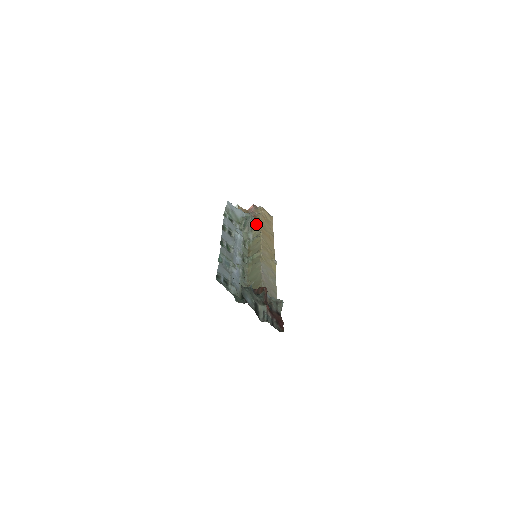
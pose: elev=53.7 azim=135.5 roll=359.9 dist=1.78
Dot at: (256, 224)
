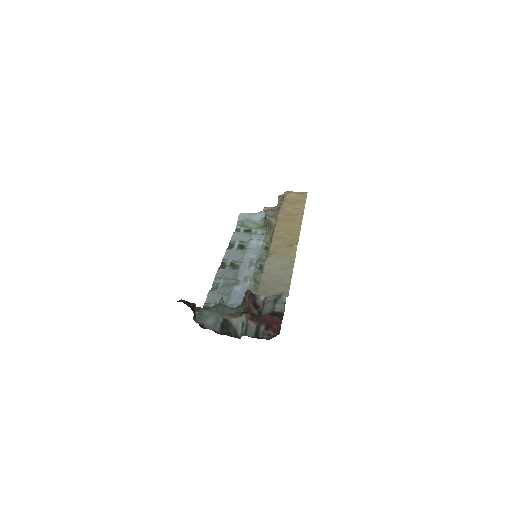
Dot at: (272, 216)
